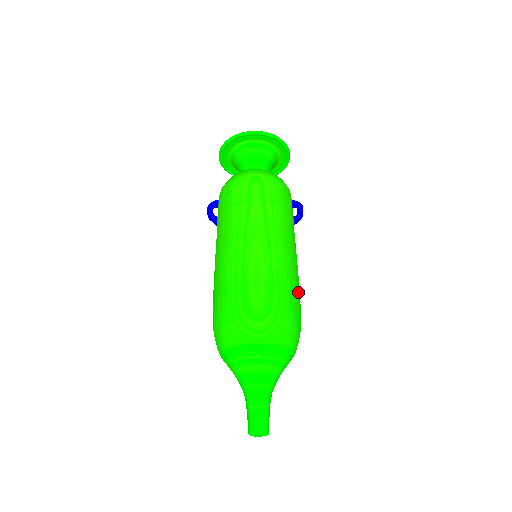
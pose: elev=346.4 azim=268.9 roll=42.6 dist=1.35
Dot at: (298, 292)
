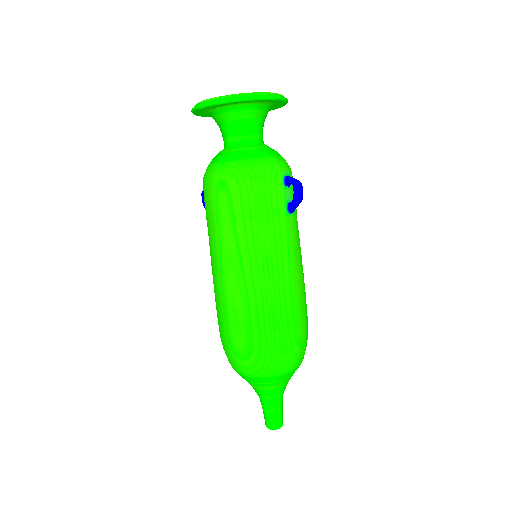
Dot at: (291, 314)
